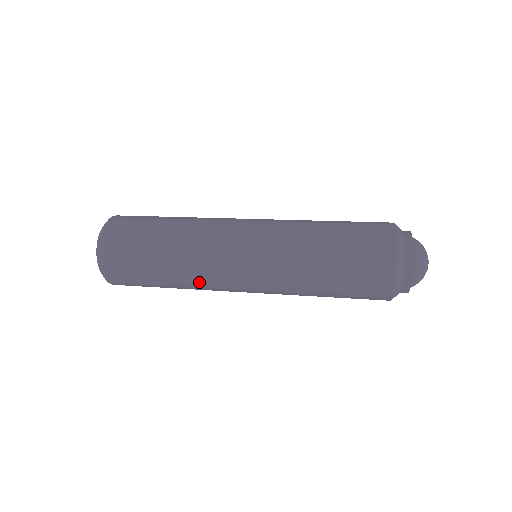
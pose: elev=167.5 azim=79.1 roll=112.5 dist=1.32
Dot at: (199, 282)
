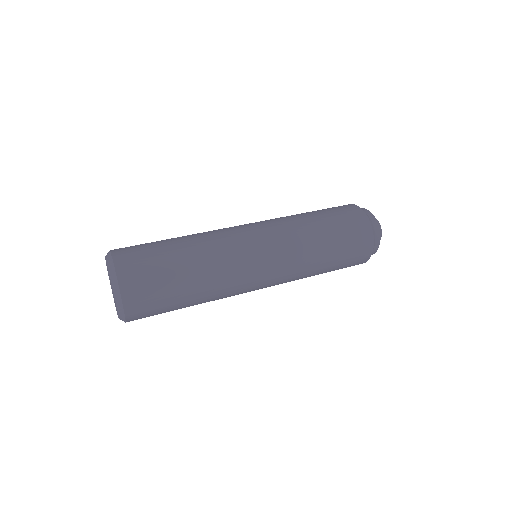
Dot at: occluded
